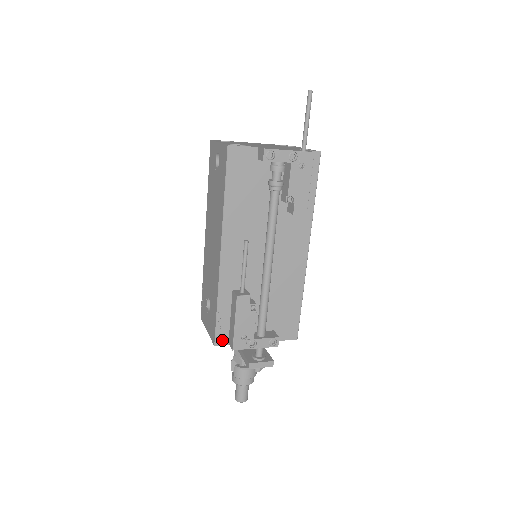
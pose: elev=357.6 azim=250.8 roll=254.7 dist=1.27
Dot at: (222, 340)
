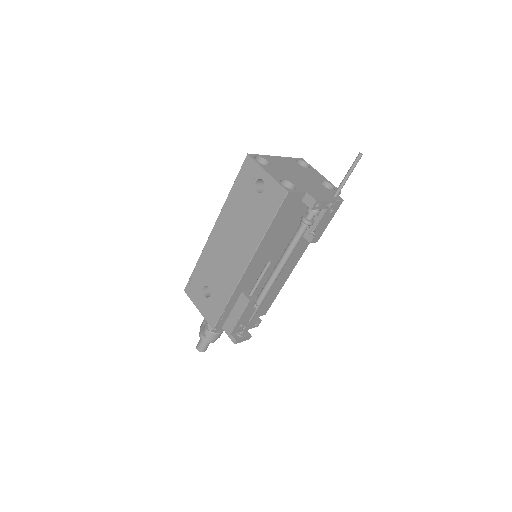
Dot at: (220, 325)
